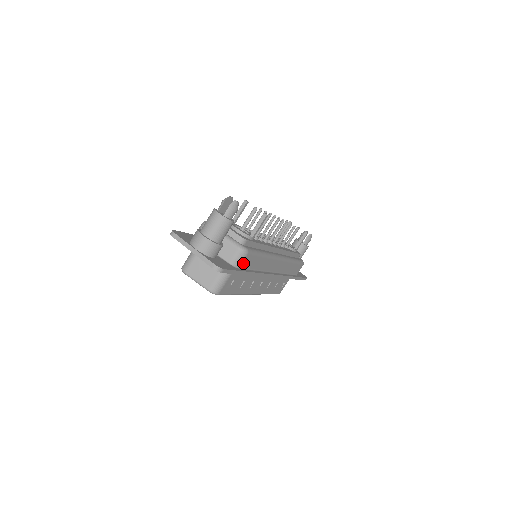
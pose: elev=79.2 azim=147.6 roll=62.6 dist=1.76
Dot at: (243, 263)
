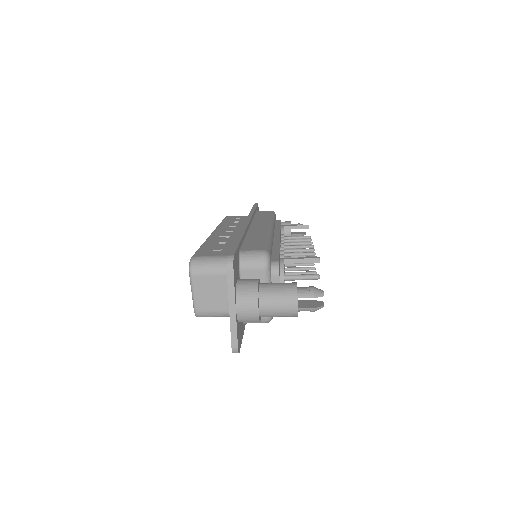
Dot at: occluded
